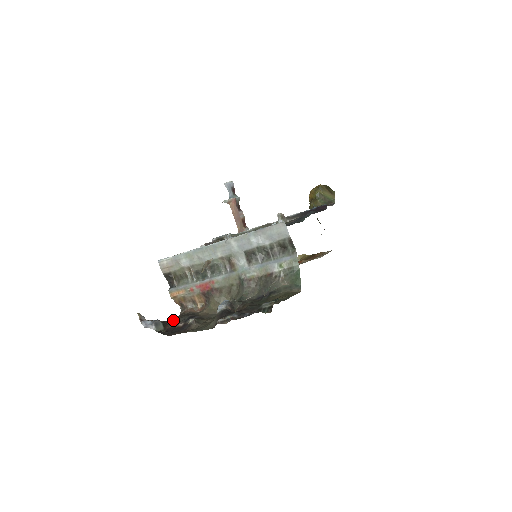
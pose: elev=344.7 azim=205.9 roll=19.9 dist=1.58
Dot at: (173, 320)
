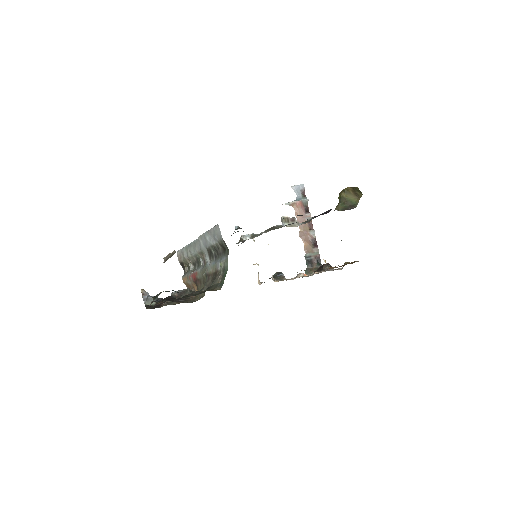
Dot at: occluded
